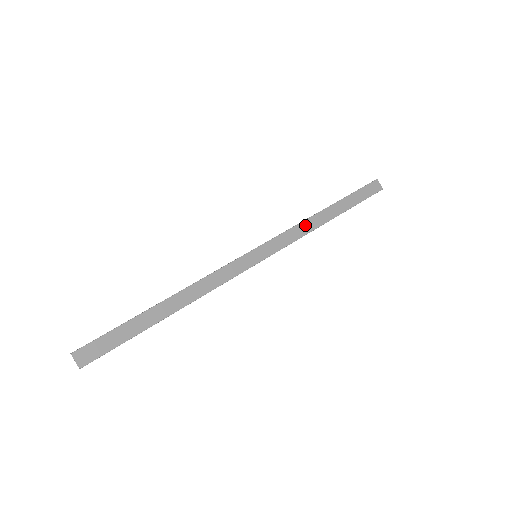
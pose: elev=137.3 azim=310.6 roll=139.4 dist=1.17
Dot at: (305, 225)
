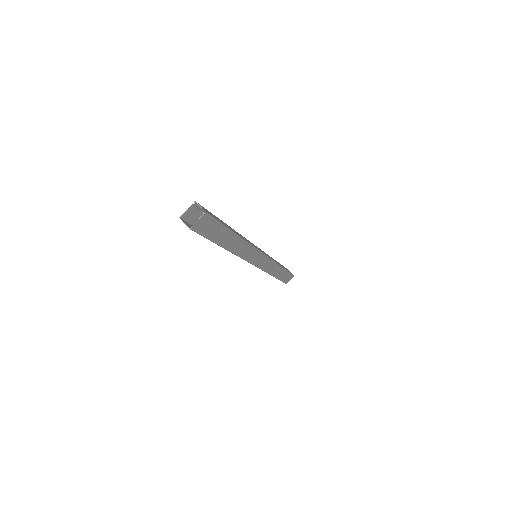
Dot at: occluded
